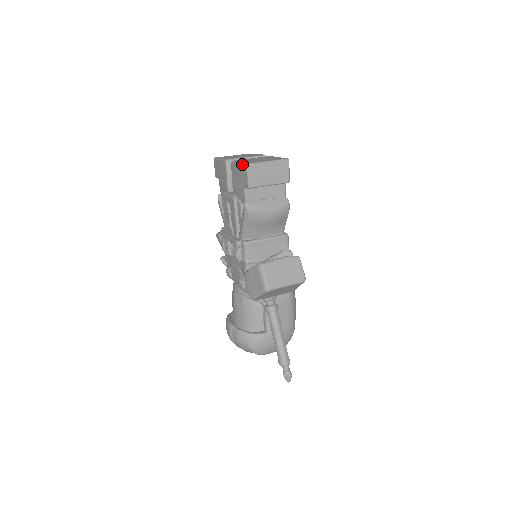
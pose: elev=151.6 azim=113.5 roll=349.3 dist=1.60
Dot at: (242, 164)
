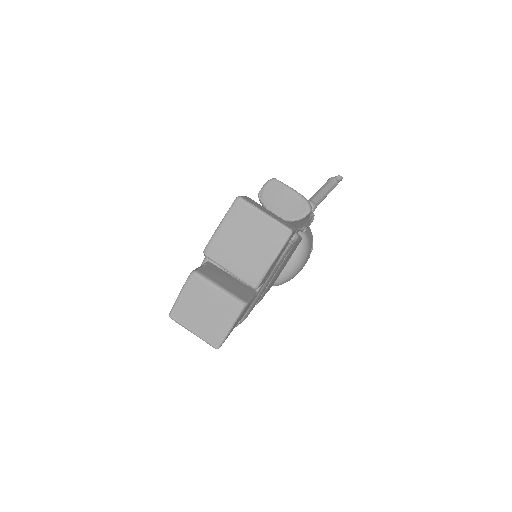
Dot at: (173, 305)
